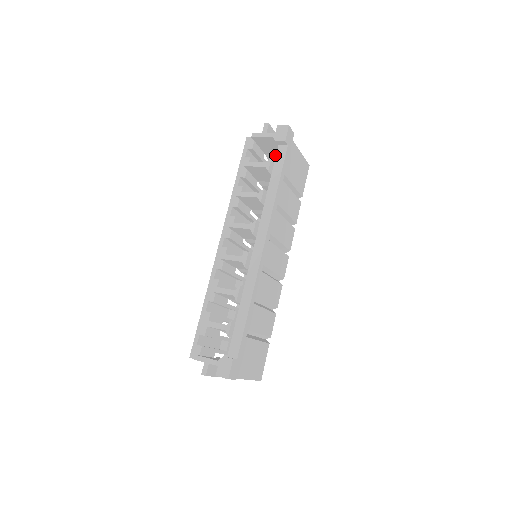
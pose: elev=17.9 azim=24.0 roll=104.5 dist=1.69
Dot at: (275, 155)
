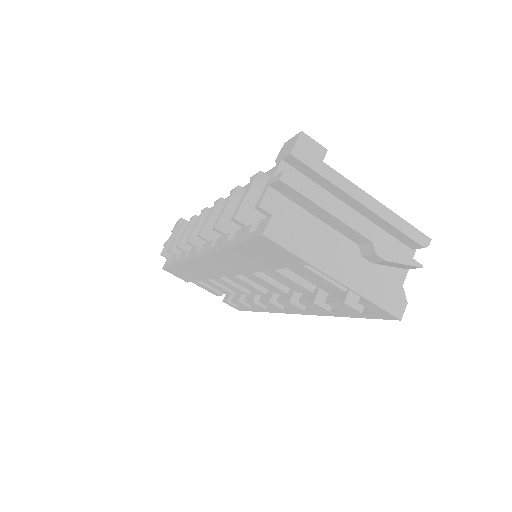
Dot at: occluded
